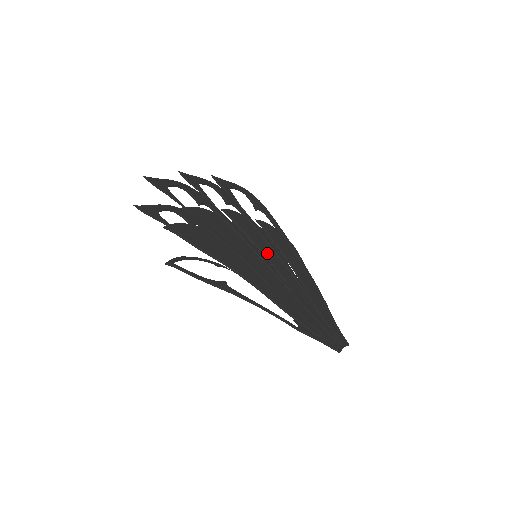
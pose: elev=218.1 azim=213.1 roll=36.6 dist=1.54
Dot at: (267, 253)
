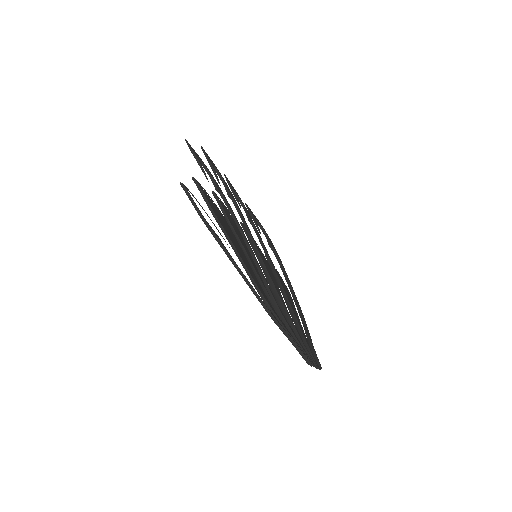
Dot at: occluded
